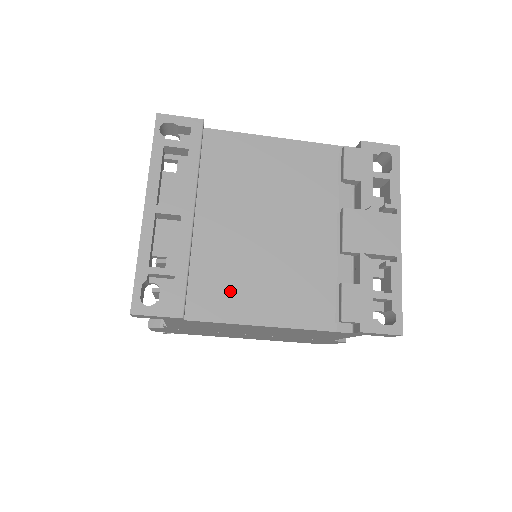
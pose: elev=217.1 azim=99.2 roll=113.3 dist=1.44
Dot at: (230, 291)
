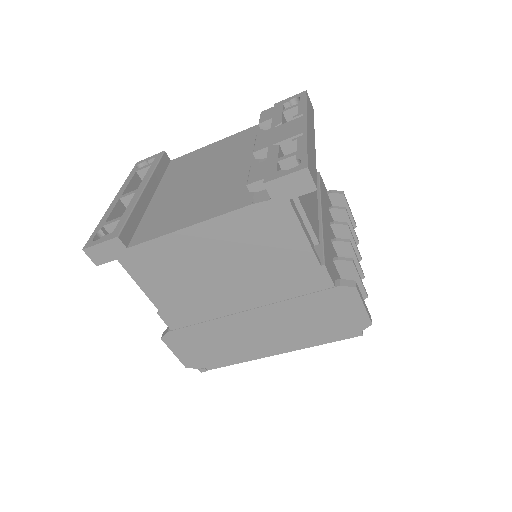
Dot at: (166, 220)
